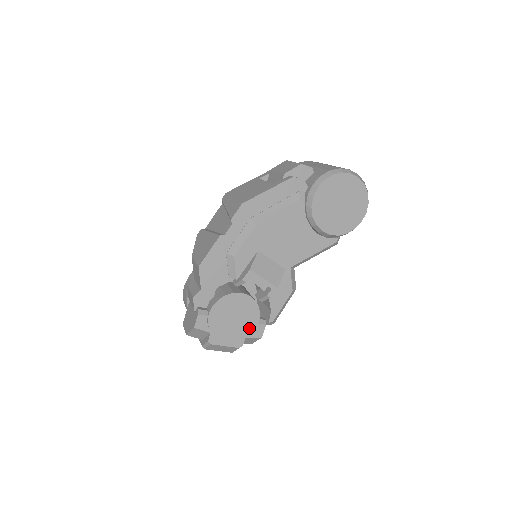
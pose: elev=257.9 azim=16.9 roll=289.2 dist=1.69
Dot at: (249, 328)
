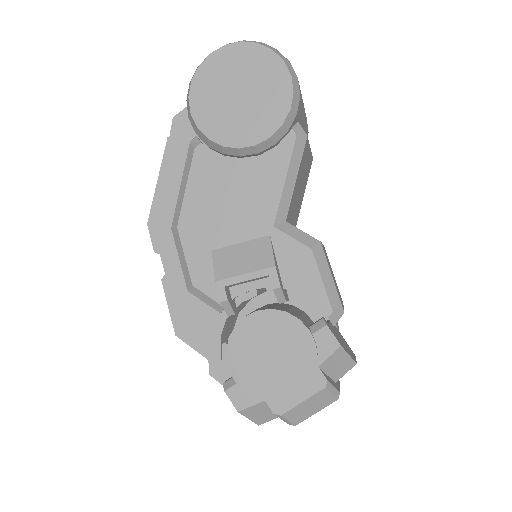
Dot at: (305, 350)
